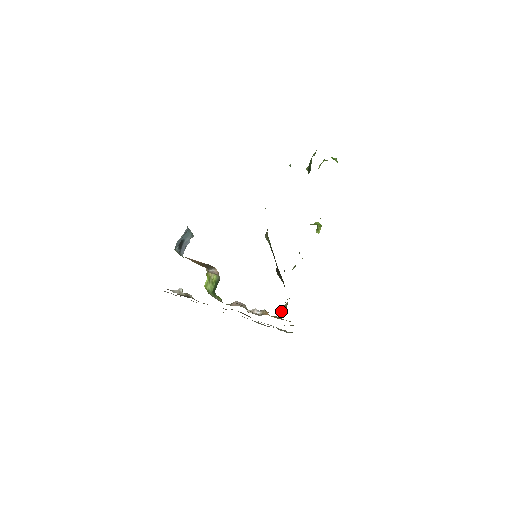
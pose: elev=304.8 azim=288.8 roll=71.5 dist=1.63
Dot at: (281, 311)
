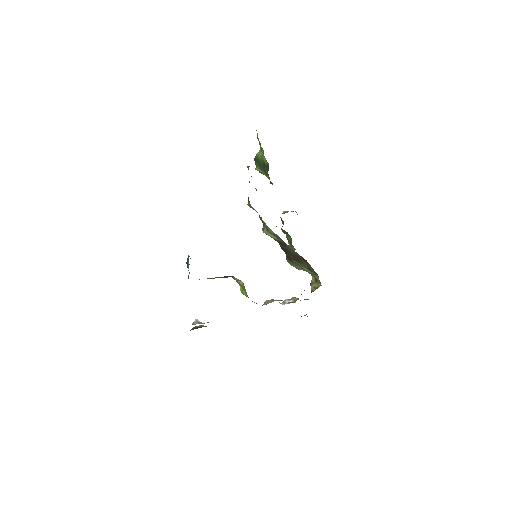
Dot at: (312, 288)
